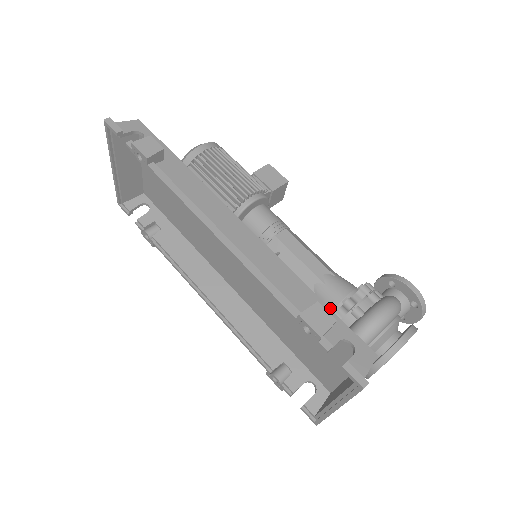
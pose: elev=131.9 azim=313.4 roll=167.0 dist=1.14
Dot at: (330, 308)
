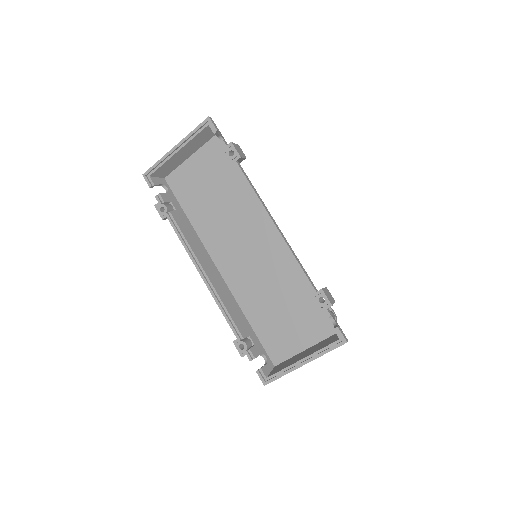
Dot at: occluded
